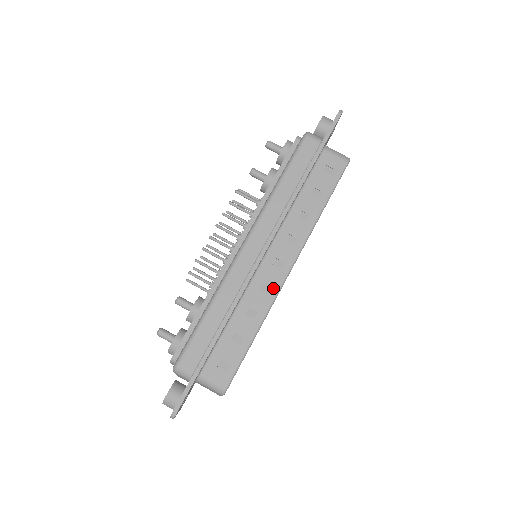
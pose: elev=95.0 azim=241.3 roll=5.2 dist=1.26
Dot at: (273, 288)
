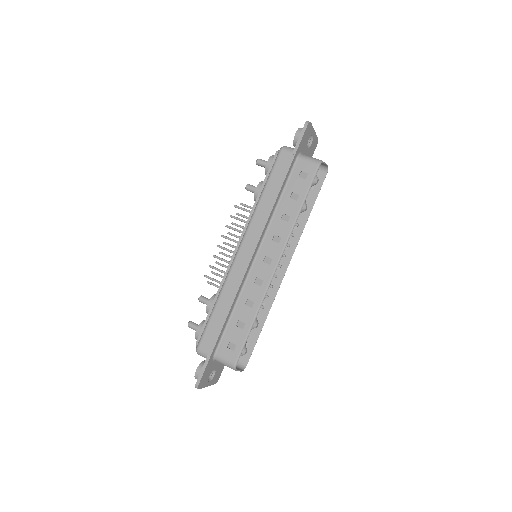
Dot at: (265, 281)
